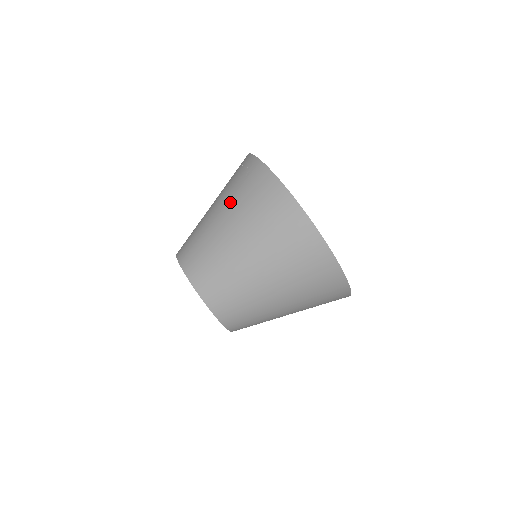
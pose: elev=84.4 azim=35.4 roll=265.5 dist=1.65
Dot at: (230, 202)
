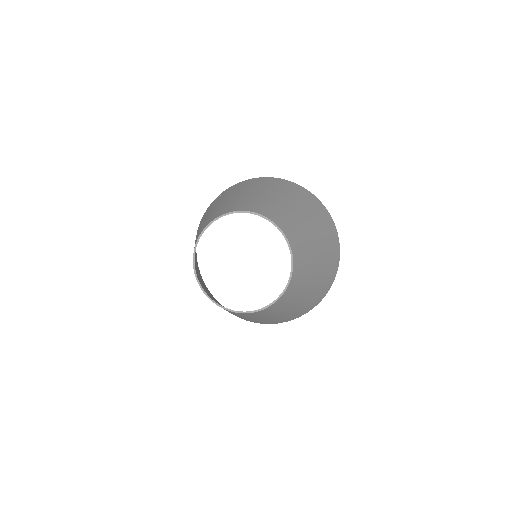
Dot at: (228, 195)
